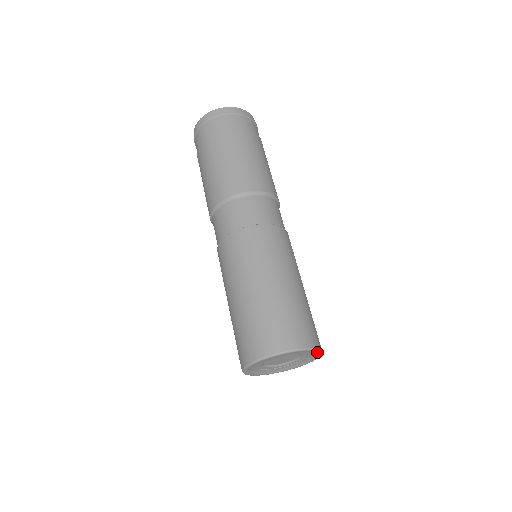
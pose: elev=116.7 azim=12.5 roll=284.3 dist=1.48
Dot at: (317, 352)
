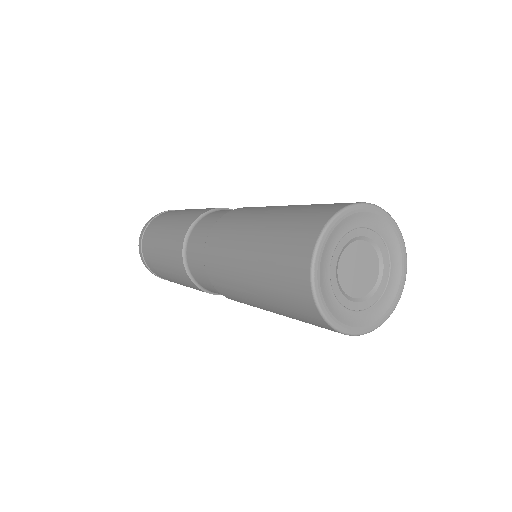
Dot at: (402, 277)
